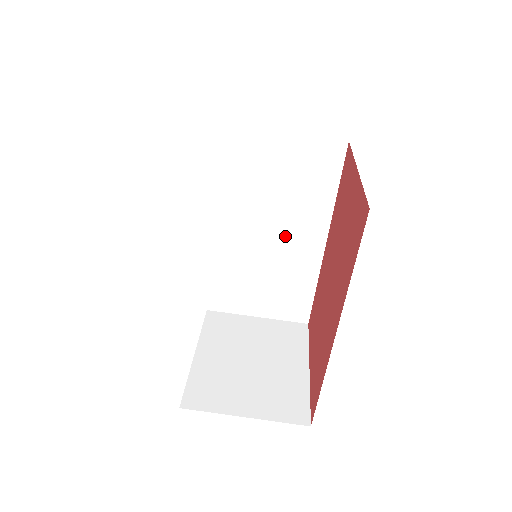
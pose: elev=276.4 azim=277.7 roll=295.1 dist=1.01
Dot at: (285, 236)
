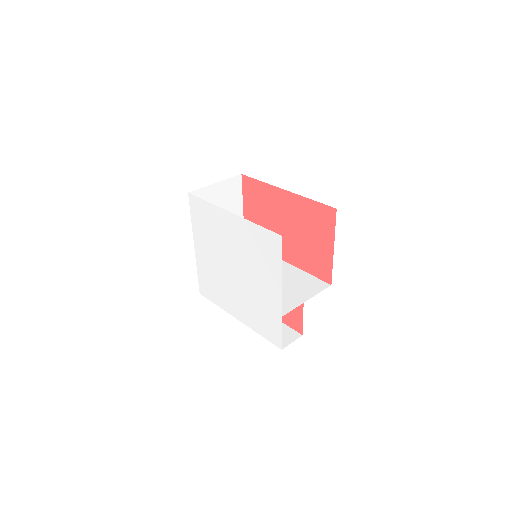
Dot at: occluded
